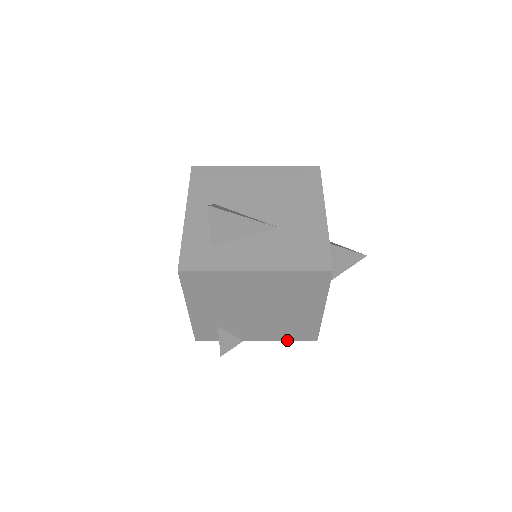
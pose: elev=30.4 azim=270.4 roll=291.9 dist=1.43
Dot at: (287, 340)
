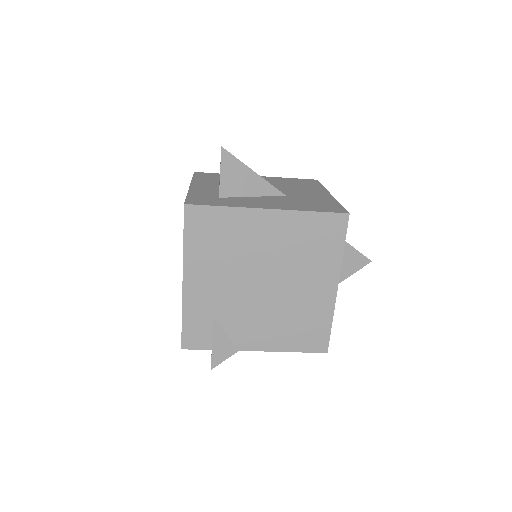
Dot at: (292, 350)
